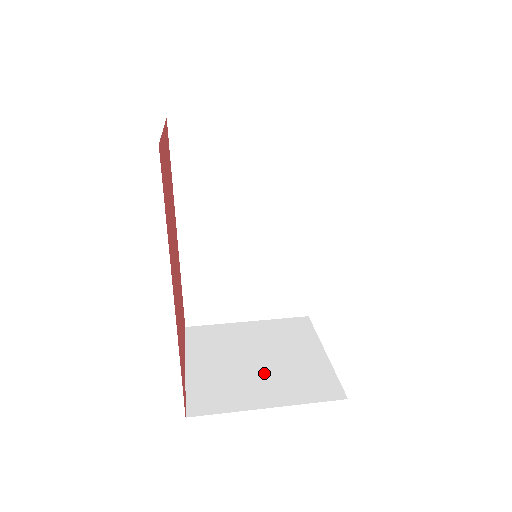
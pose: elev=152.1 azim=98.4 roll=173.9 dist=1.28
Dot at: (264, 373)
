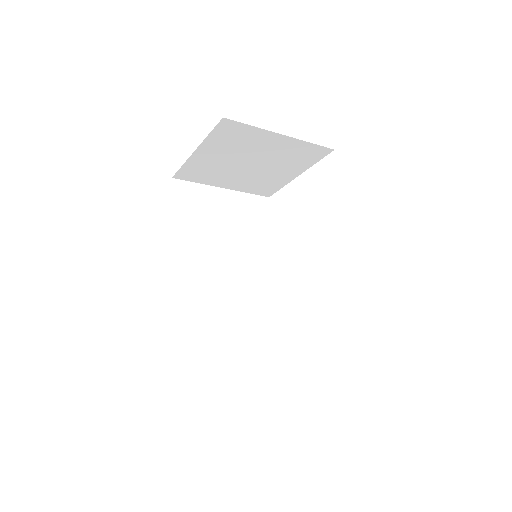
Dot at: occluded
